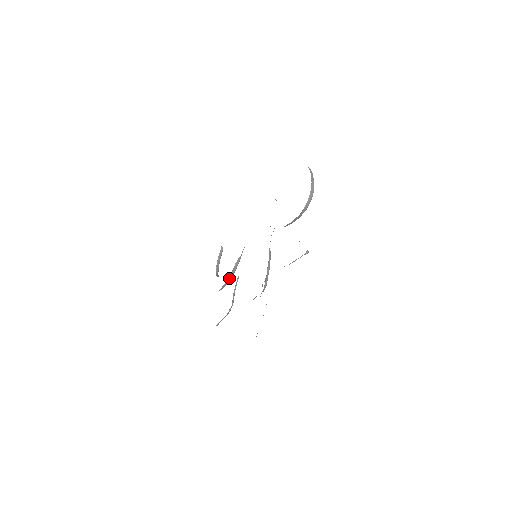
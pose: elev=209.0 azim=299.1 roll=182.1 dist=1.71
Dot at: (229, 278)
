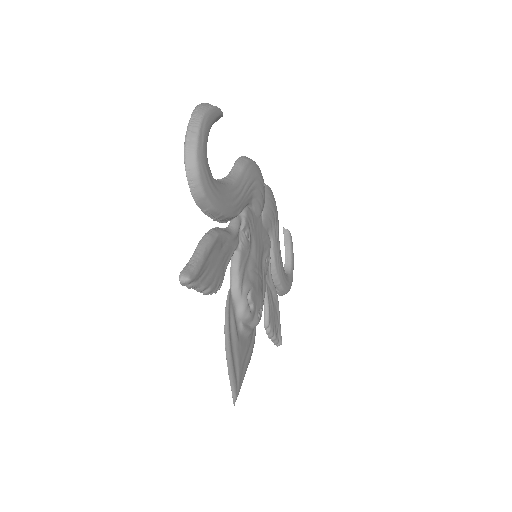
Dot at: (274, 280)
